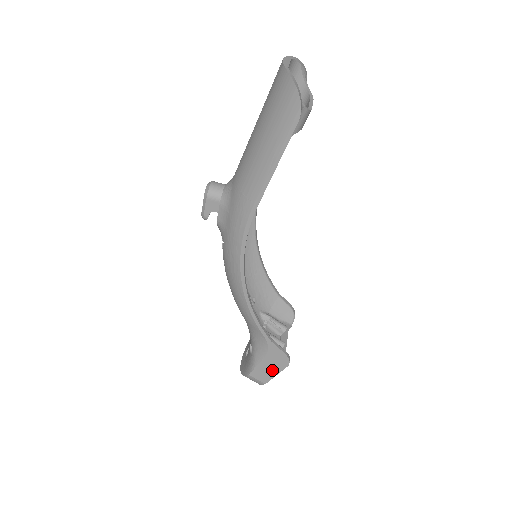
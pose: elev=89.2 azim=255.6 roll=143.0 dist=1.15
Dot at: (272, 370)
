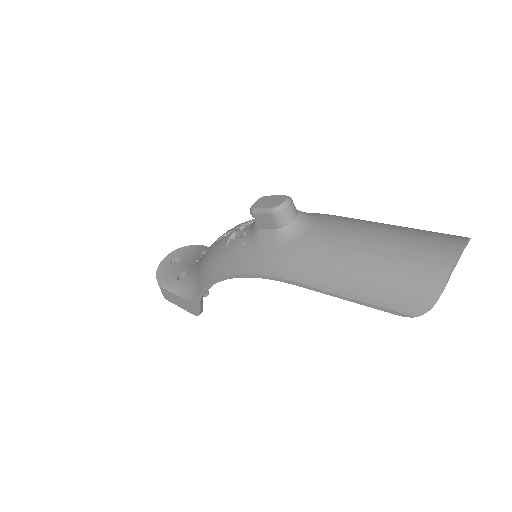
Dot at: (180, 304)
